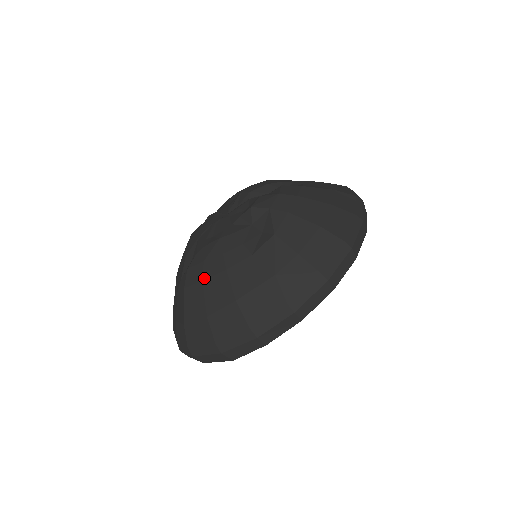
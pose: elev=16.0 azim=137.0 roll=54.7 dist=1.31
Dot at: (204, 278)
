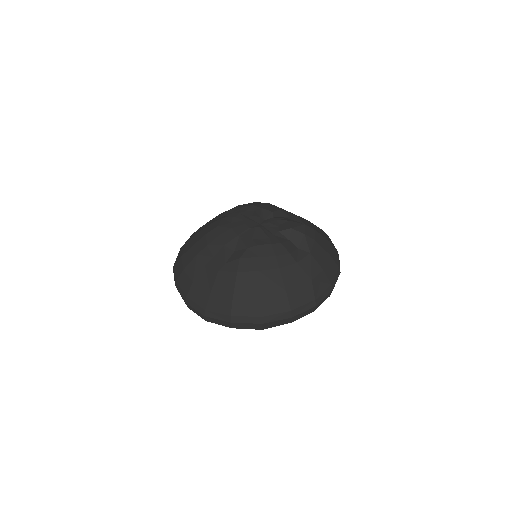
Dot at: (260, 269)
